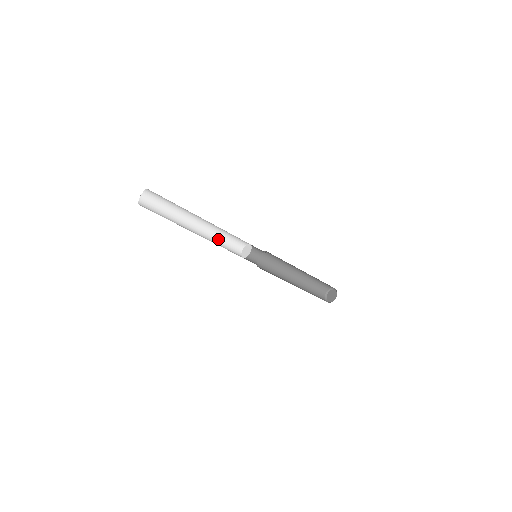
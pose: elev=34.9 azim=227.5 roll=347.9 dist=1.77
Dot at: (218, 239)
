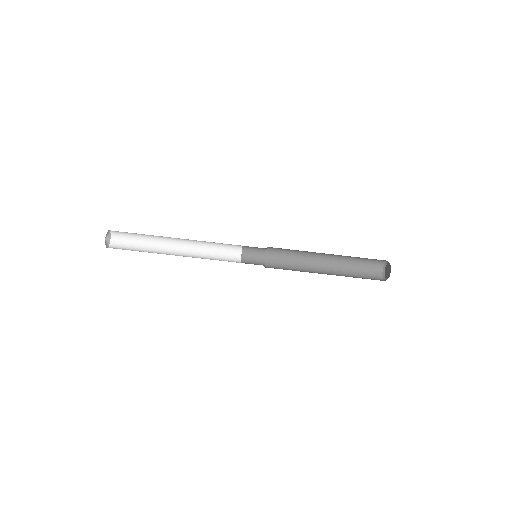
Dot at: occluded
